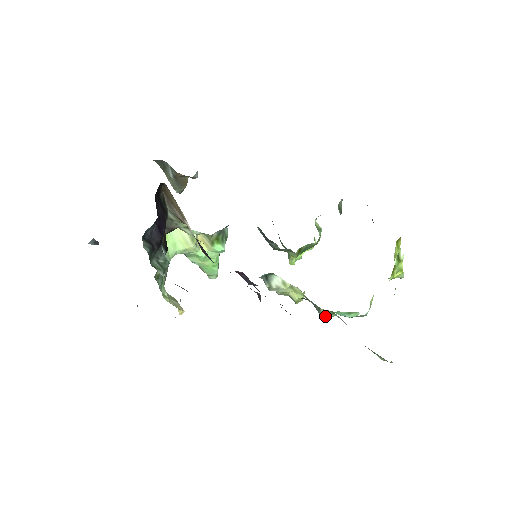
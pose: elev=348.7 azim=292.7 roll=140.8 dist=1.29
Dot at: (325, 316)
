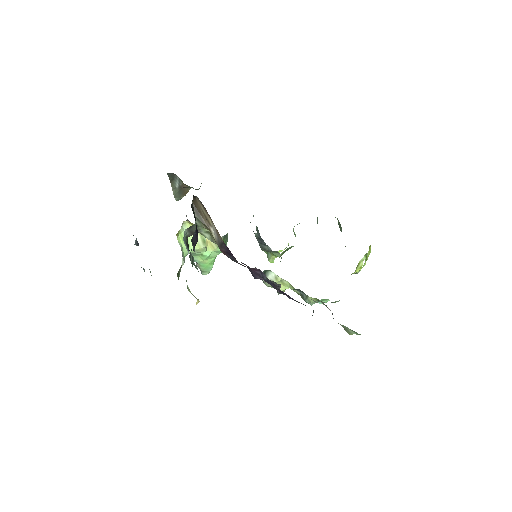
Dot at: (311, 302)
